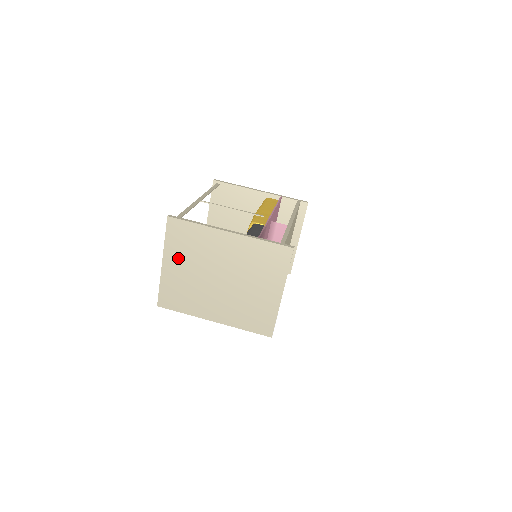
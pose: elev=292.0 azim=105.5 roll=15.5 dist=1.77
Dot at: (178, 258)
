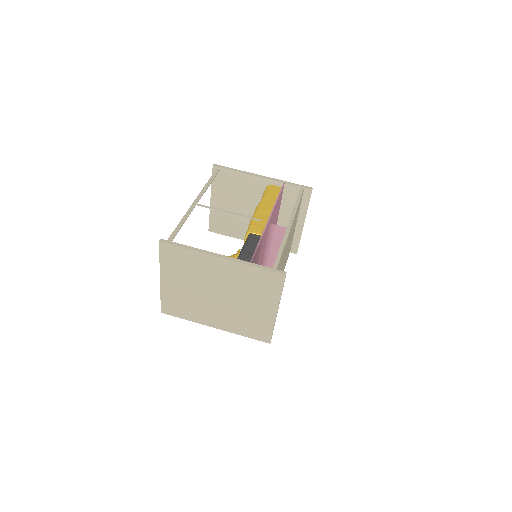
Dot at: (174, 276)
